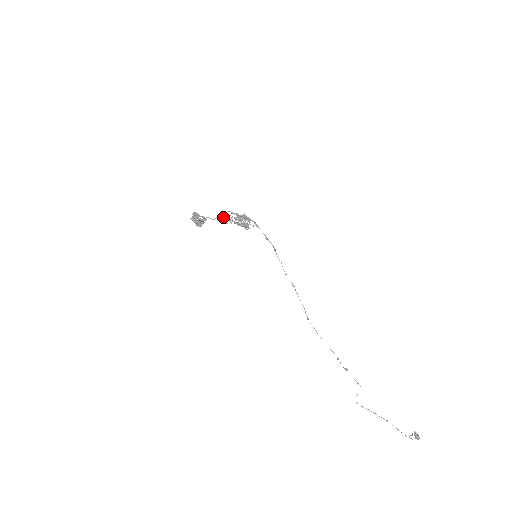
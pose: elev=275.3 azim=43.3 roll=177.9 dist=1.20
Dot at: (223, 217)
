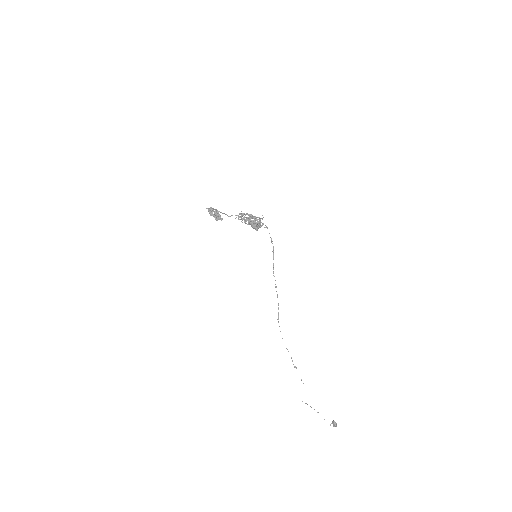
Dot at: (238, 216)
